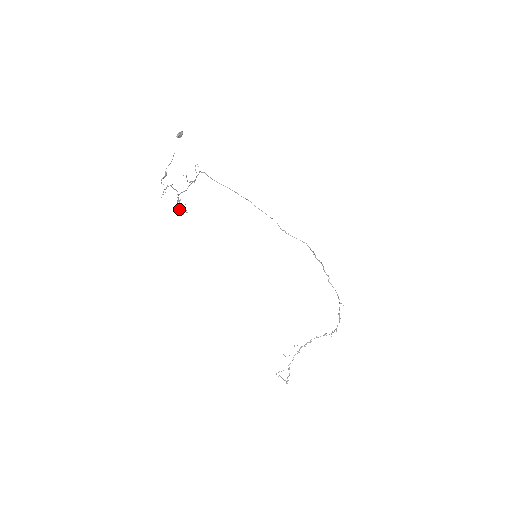
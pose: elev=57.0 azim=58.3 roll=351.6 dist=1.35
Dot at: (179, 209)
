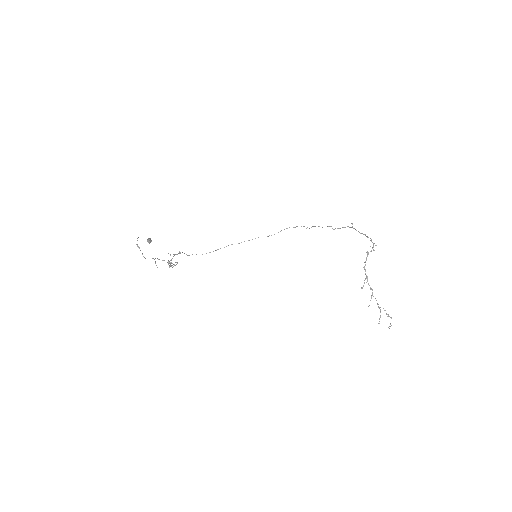
Dot at: occluded
